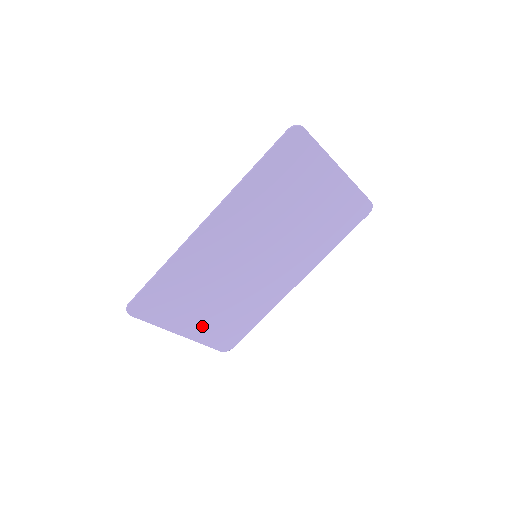
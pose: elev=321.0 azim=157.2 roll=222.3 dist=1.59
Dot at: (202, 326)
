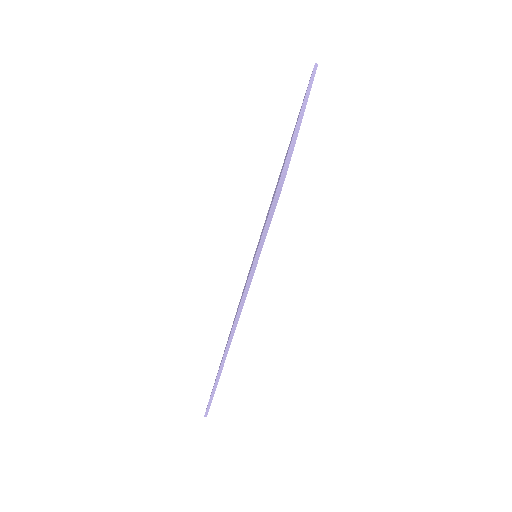
Dot at: occluded
